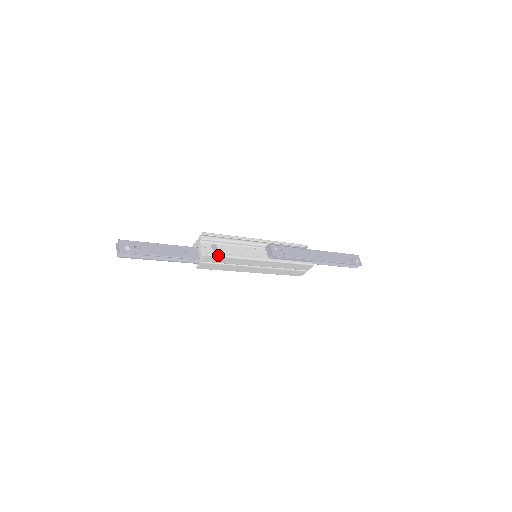
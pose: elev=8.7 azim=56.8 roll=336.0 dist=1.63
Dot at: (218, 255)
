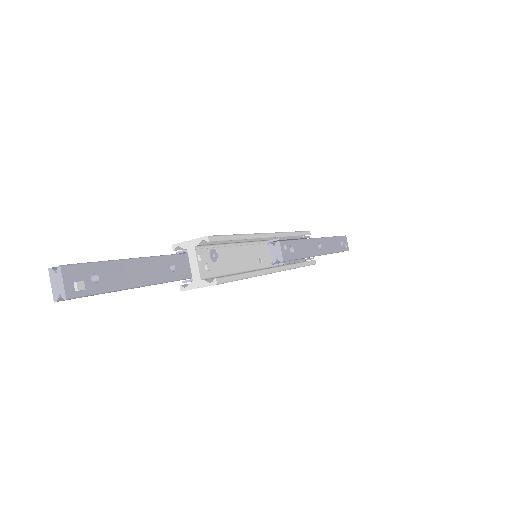
Dot at: (229, 280)
